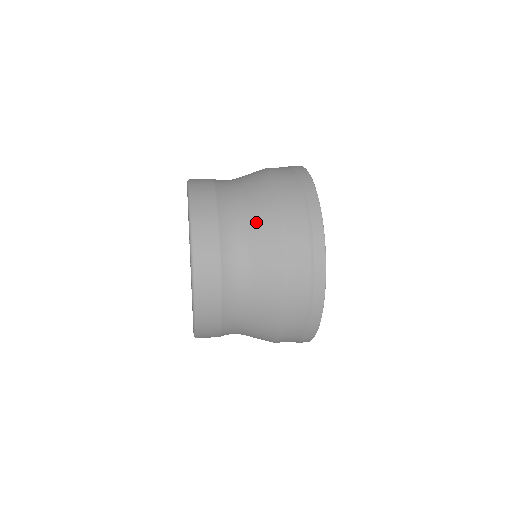
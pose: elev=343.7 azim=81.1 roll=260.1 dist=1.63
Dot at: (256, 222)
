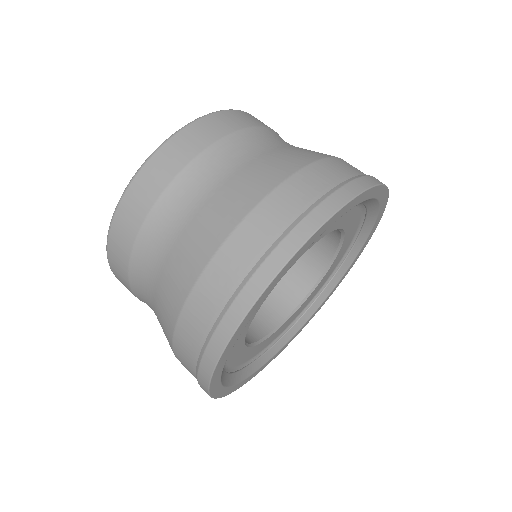
Dot at: (174, 261)
